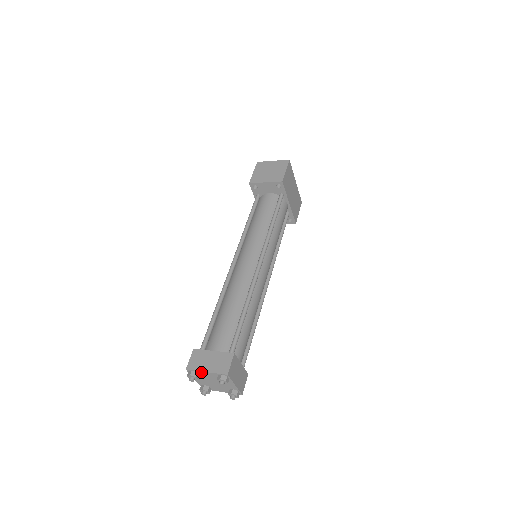
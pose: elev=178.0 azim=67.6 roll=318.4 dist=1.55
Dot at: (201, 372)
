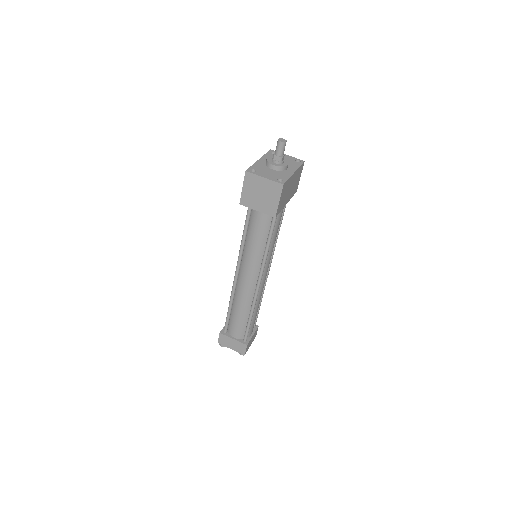
Dot at: (228, 346)
